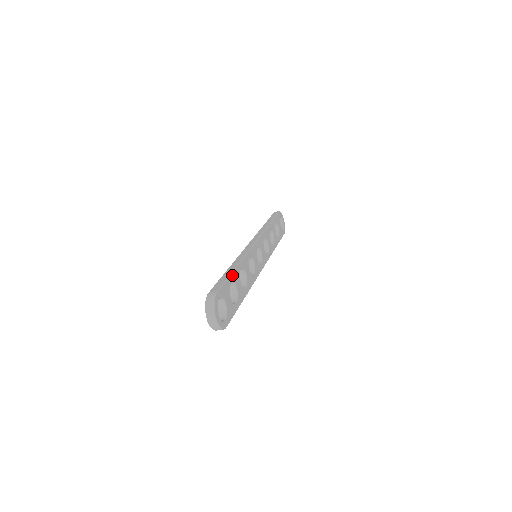
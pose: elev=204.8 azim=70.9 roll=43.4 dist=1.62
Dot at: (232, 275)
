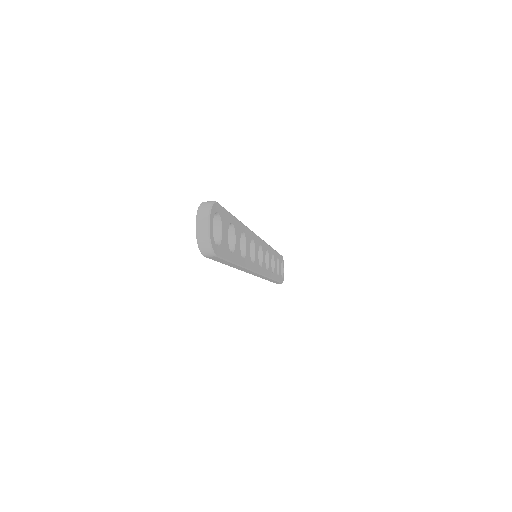
Dot at: (234, 219)
